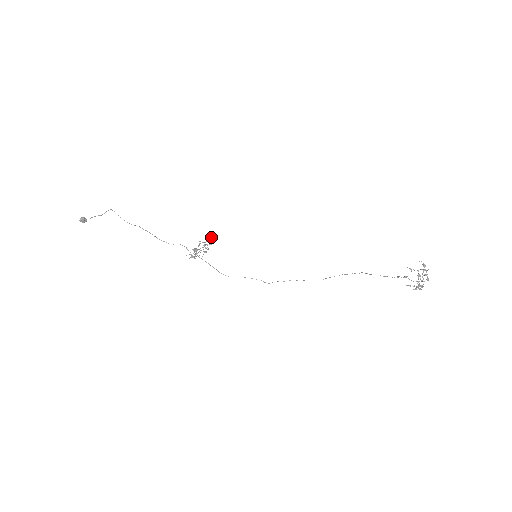
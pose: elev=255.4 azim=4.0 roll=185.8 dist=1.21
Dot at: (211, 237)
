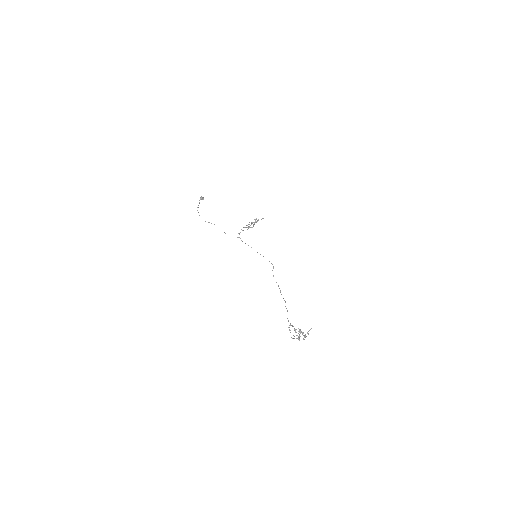
Dot at: (249, 222)
